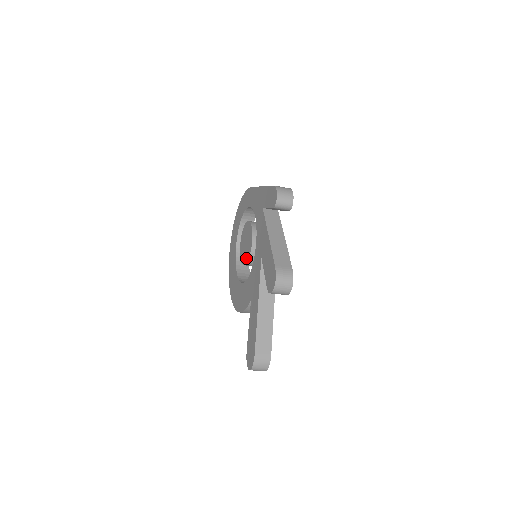
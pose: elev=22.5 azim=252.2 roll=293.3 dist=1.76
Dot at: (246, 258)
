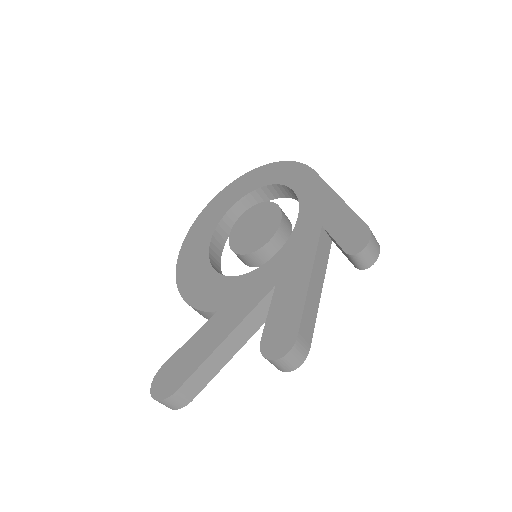
Dot at: (243, 247)
